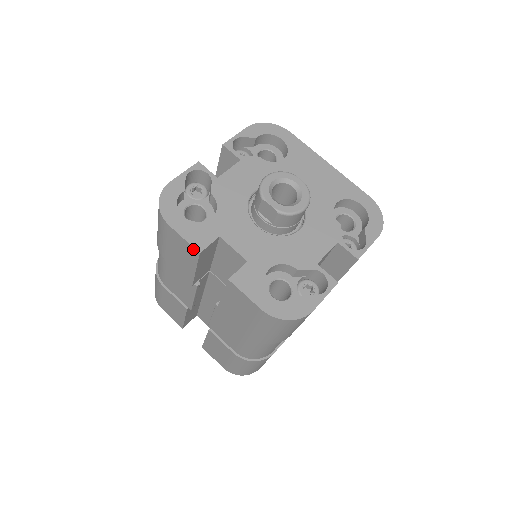
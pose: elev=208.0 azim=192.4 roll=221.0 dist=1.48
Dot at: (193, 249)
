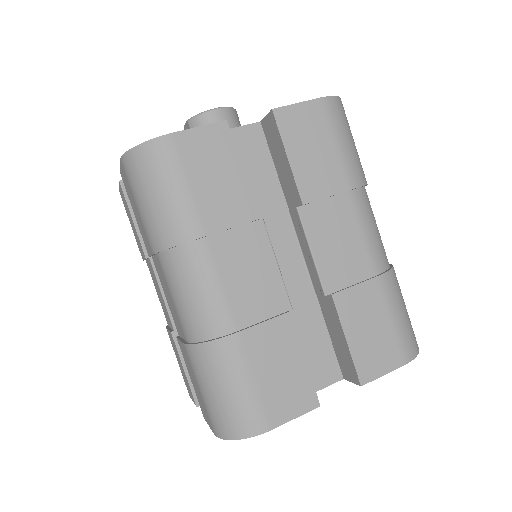
Dot at: (120, 186)
